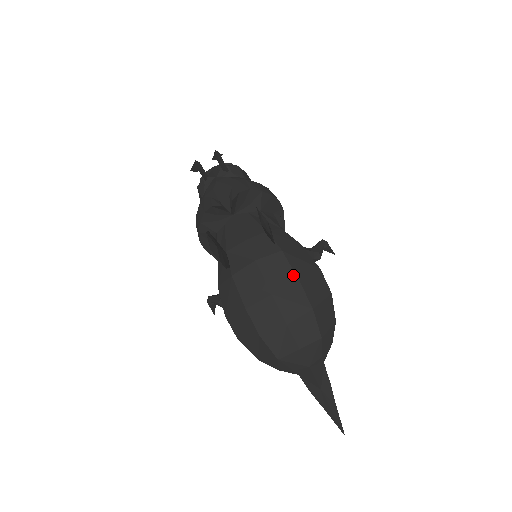
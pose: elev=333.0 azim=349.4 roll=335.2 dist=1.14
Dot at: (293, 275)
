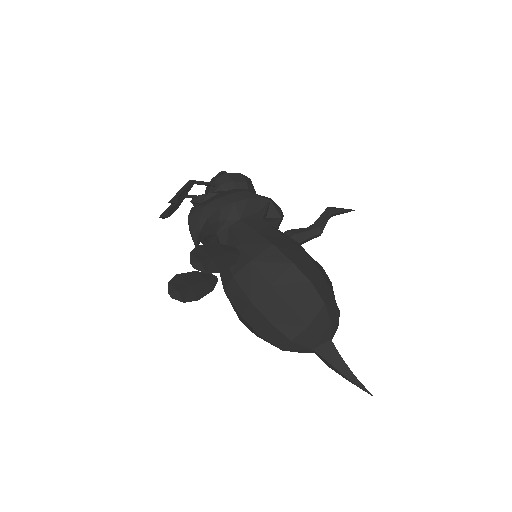
Dot at: (264, 281)
